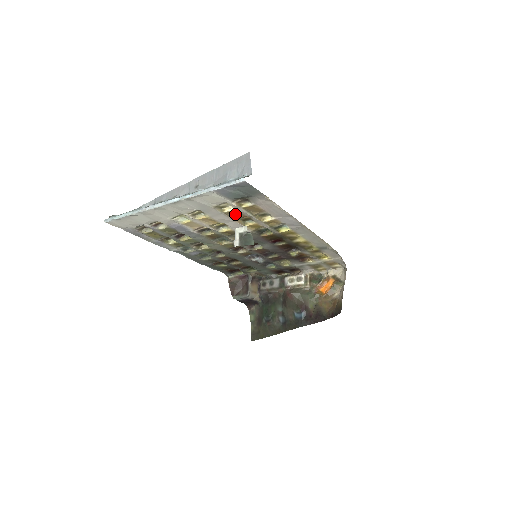
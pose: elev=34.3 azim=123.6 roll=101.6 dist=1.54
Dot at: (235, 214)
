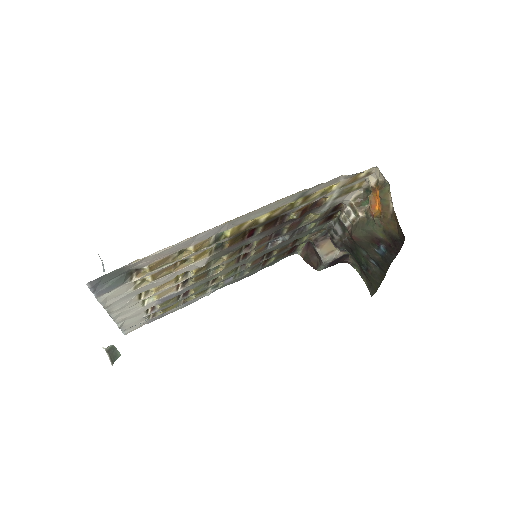
Dot at: (163, 272)
